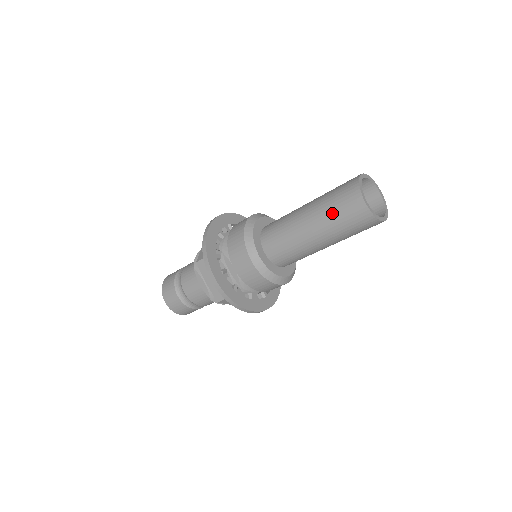
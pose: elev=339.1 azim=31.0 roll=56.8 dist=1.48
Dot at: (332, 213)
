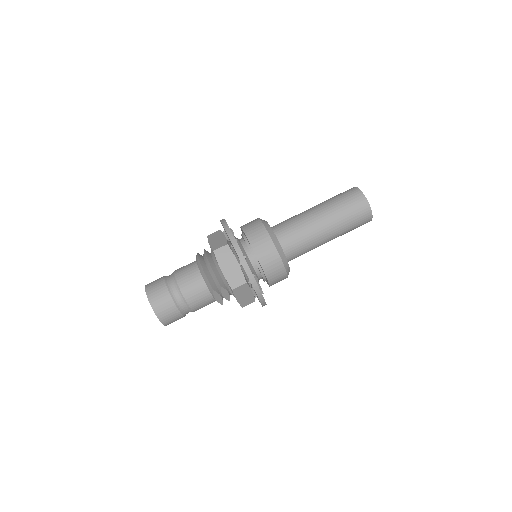
Dot at: (349, 226)
